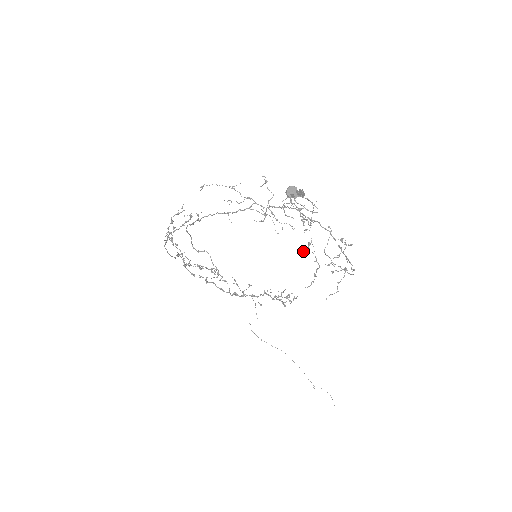
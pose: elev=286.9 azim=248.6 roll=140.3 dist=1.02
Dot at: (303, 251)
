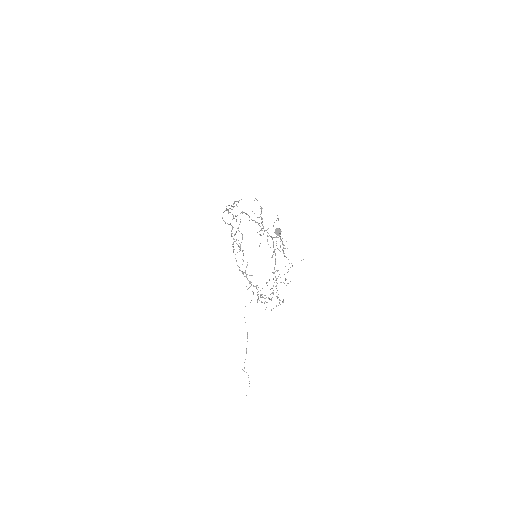
Dot at: (272, 272)
